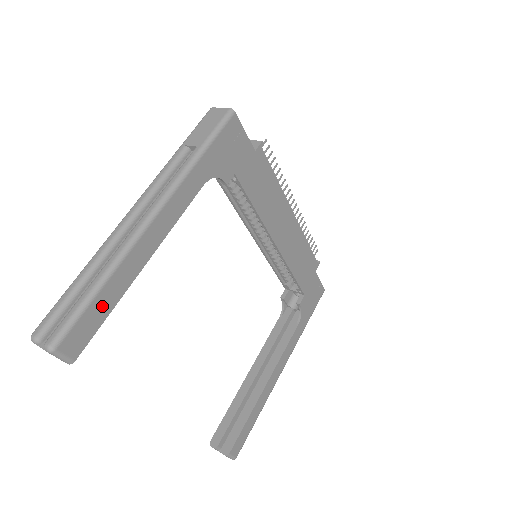
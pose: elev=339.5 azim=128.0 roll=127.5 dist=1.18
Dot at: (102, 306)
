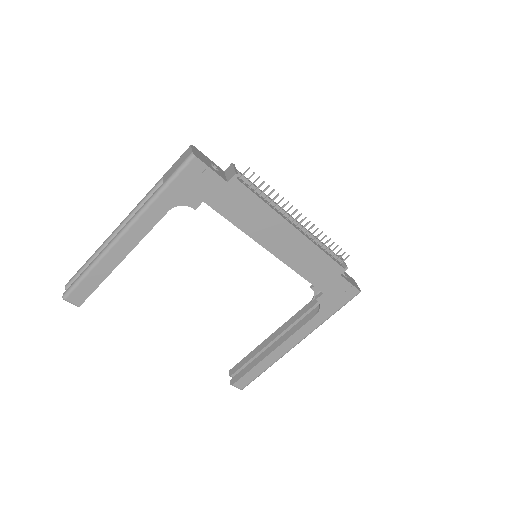
Dot at: (92, 281)
